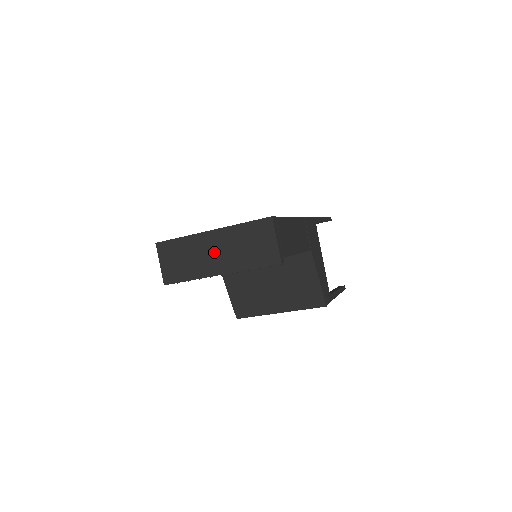
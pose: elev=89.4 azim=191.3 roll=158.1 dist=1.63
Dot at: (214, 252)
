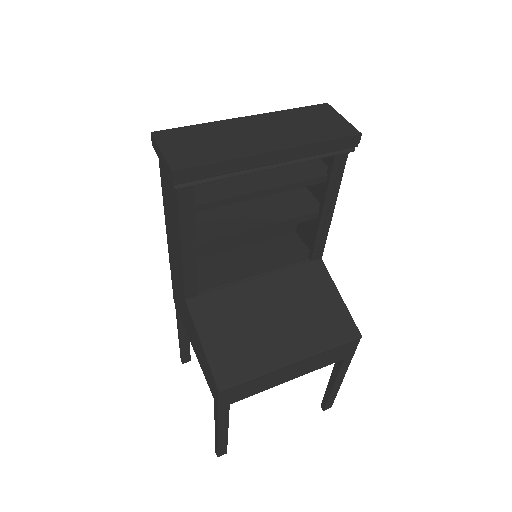
Dot at: (258, 132)
